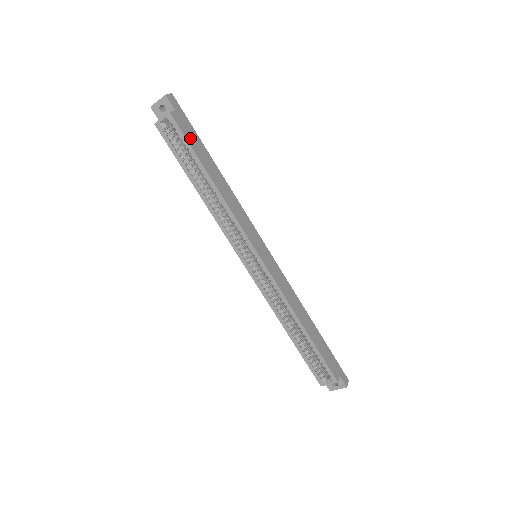
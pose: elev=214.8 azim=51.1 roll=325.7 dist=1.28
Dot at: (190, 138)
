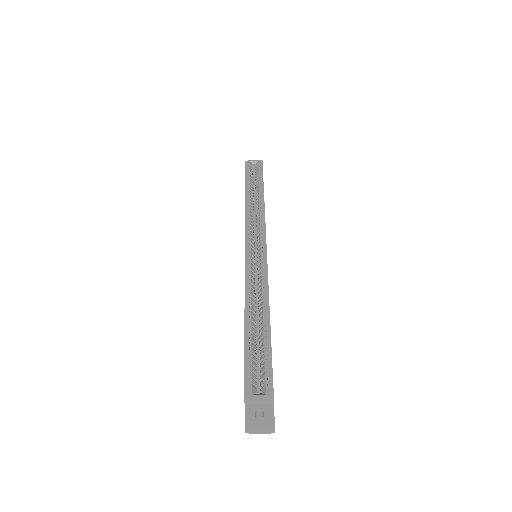
Dot at: occluded
